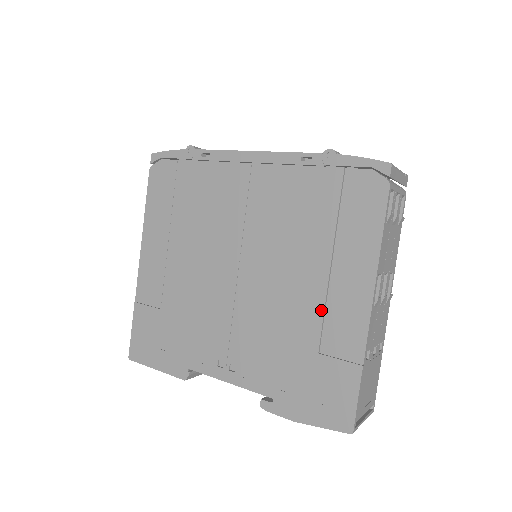
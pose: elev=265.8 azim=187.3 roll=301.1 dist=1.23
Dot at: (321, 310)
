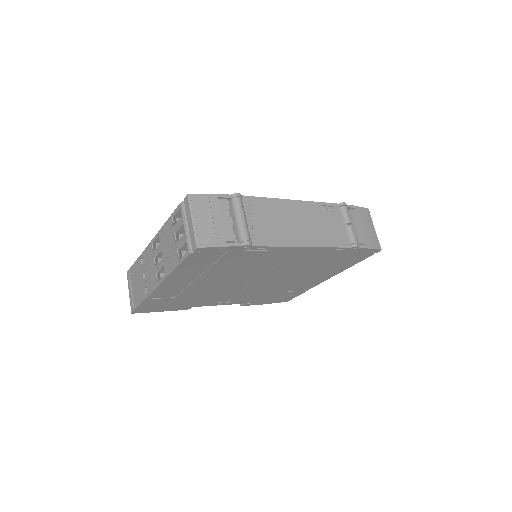
Dot at: (300, 284)
